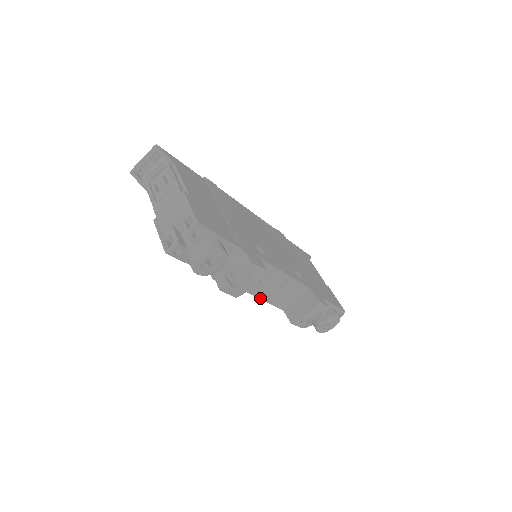
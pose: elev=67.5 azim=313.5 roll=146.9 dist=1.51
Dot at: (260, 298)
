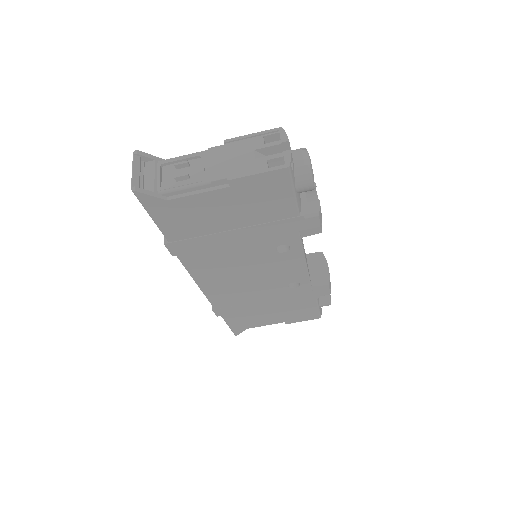
Dot at: (306, 264)
